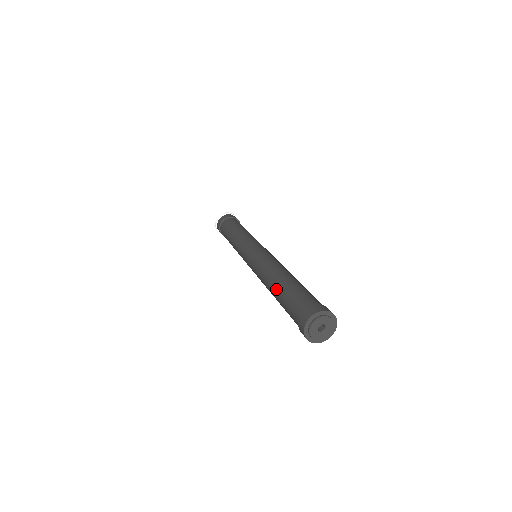
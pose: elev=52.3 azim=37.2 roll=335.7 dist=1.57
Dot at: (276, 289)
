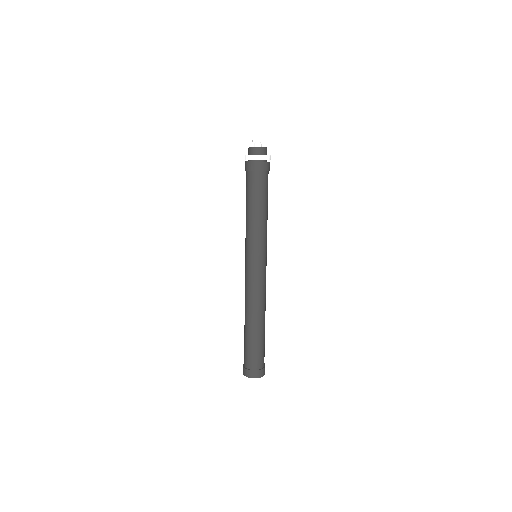
Dot at: occluded
